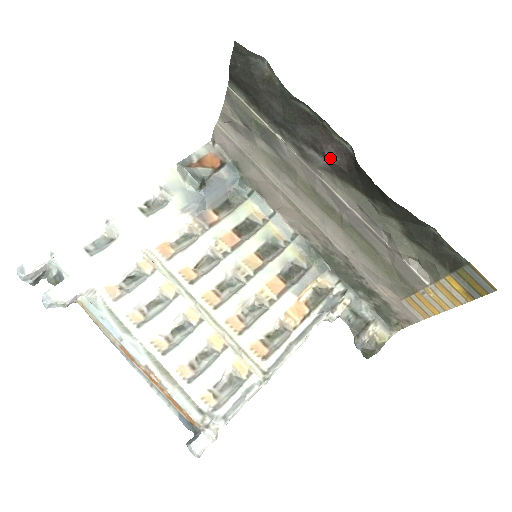
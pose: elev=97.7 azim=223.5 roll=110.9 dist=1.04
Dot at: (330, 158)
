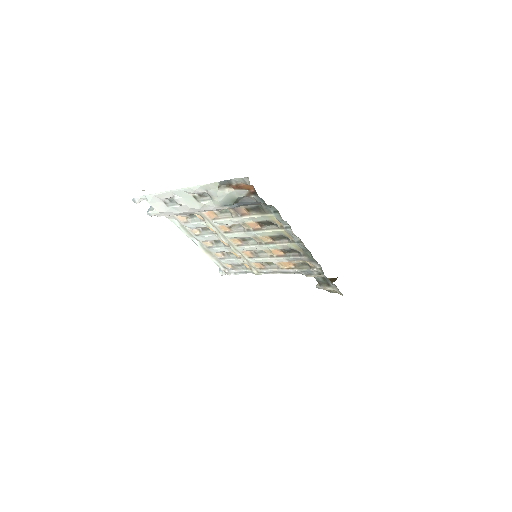
Dot at: occluded
